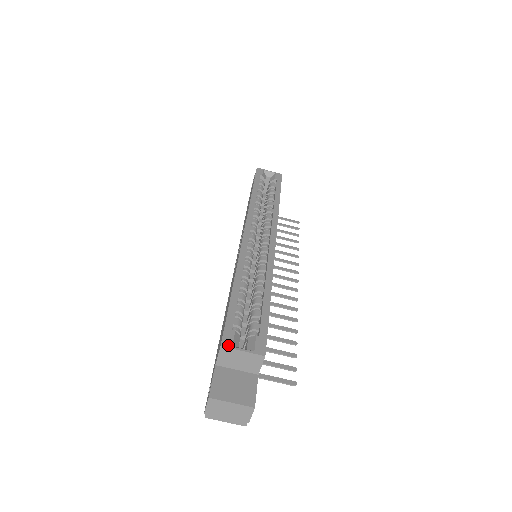
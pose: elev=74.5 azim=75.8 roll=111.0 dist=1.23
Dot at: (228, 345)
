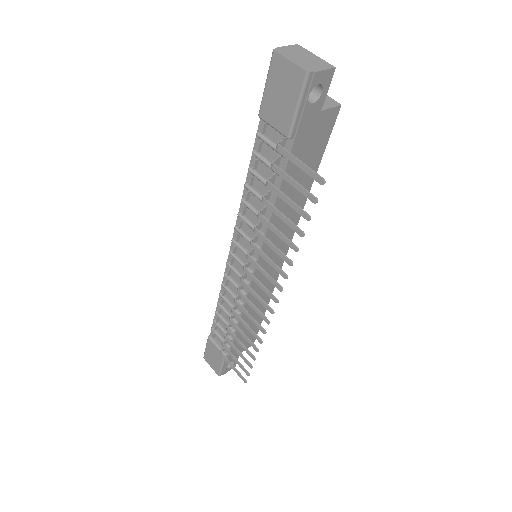
Dot at: occluded
